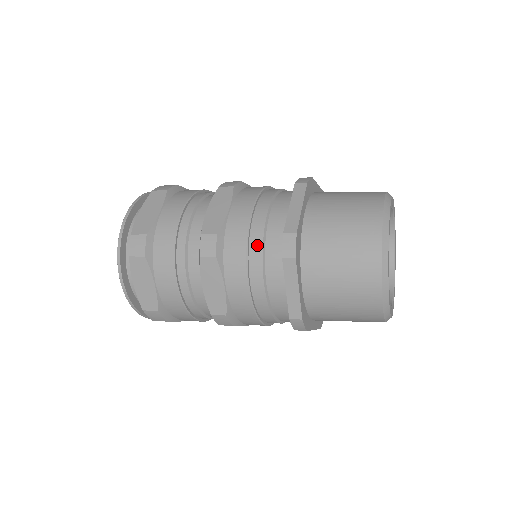
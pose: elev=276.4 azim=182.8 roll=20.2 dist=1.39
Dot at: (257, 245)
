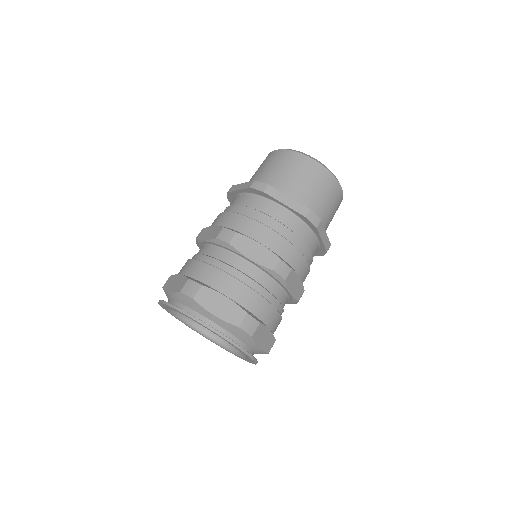
Dot at: (247, 211)
